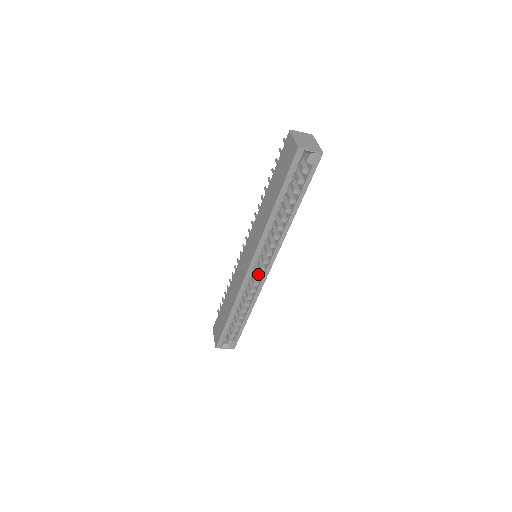
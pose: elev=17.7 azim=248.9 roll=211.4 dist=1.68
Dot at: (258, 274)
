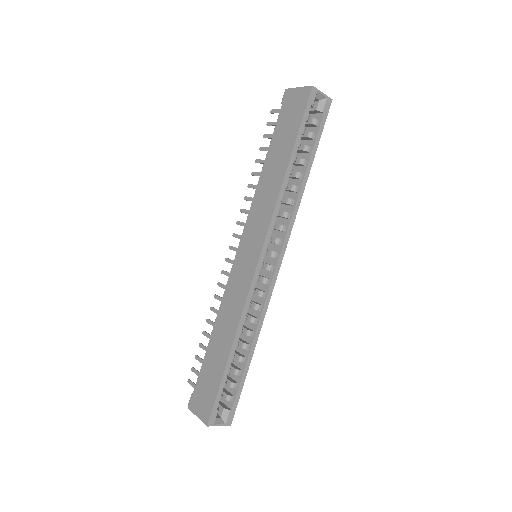
Dot at: (264, 277)
